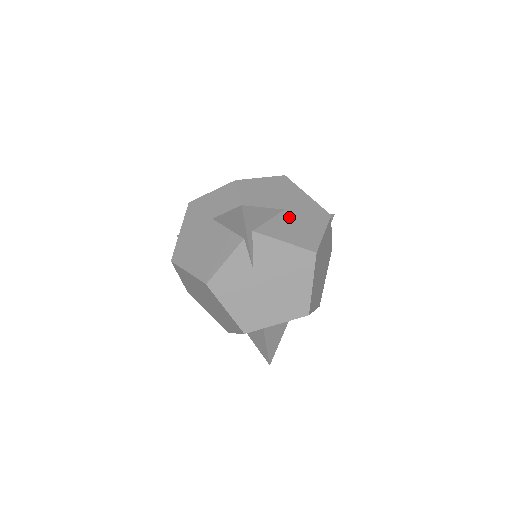
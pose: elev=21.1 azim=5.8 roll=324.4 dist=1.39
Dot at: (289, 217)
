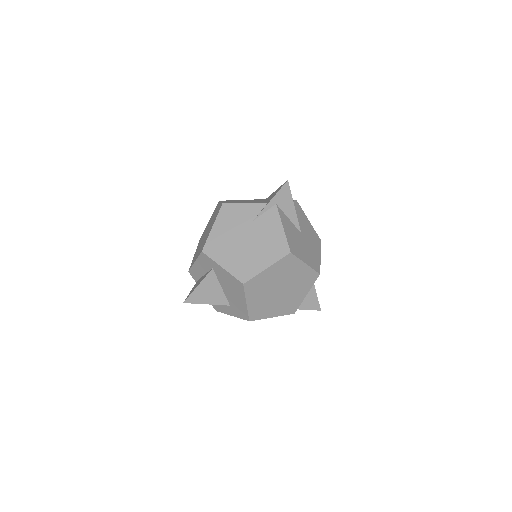
Dot at: (299, 236)
